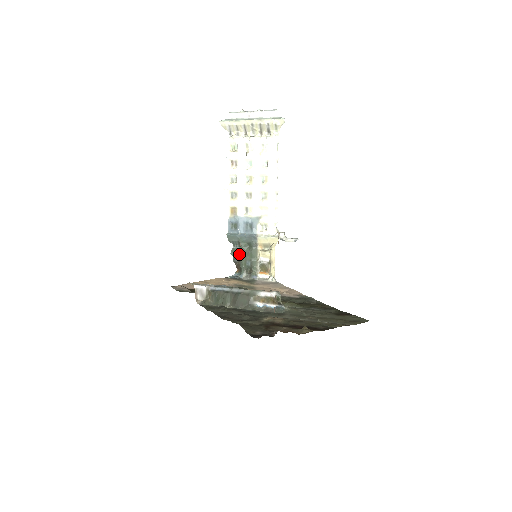
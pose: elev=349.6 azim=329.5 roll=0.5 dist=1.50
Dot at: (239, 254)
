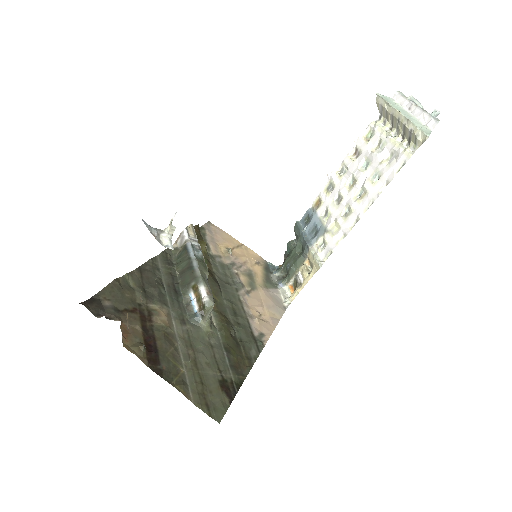
Dot at: (291, 250)
